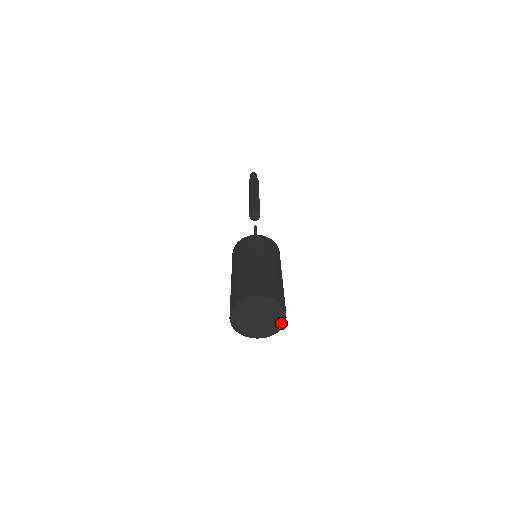
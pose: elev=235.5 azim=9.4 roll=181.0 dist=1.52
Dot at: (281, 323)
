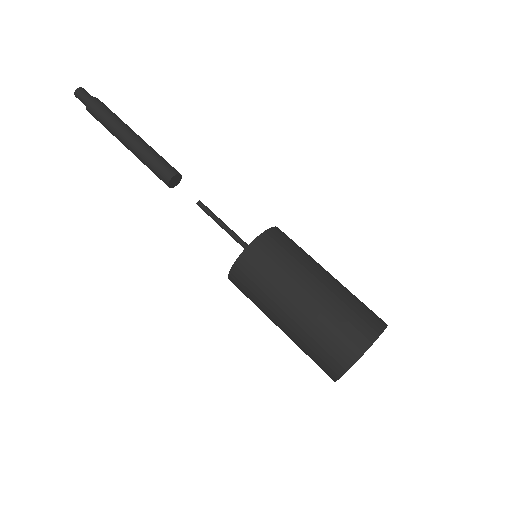
Dot at: occluded
